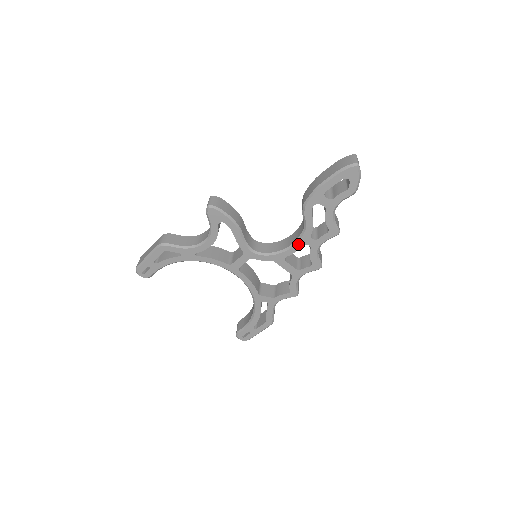
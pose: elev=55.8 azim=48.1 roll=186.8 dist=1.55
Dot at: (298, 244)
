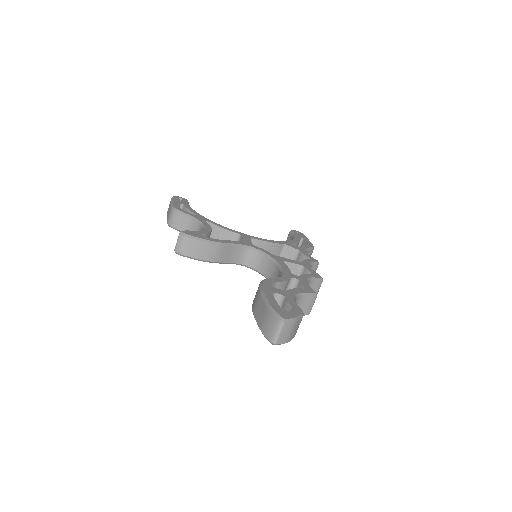
Dot at: occluded
